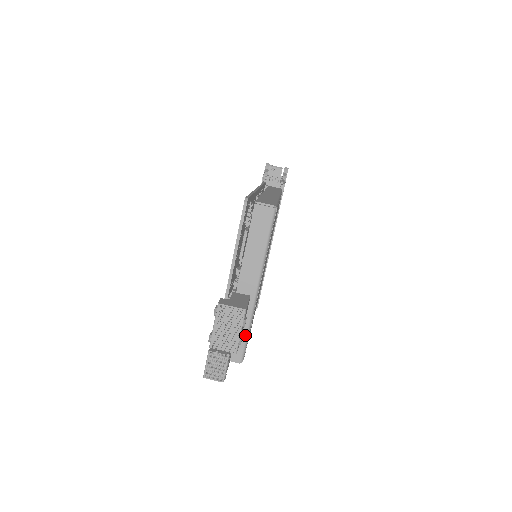
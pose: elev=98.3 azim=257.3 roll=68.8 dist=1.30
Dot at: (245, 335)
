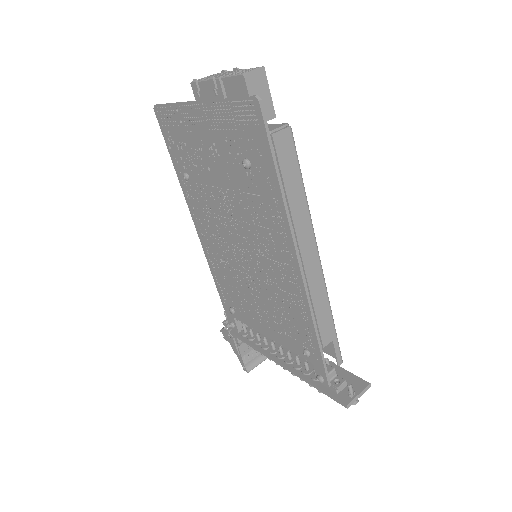
Dot at: occluded
